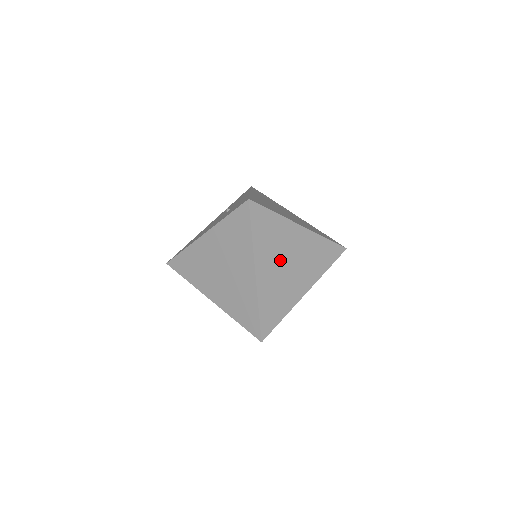
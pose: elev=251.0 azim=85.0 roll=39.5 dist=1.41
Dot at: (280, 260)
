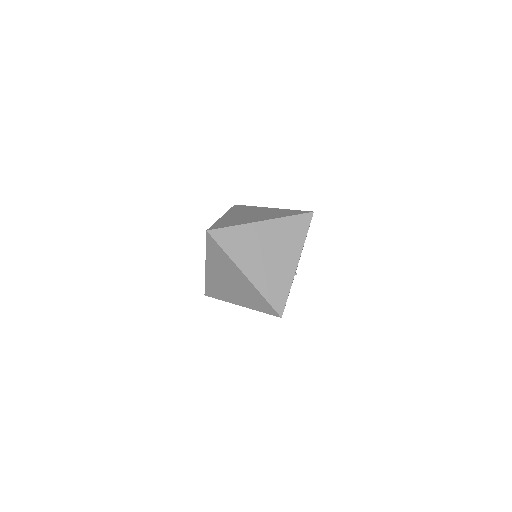
Dot at: (259, 255)
